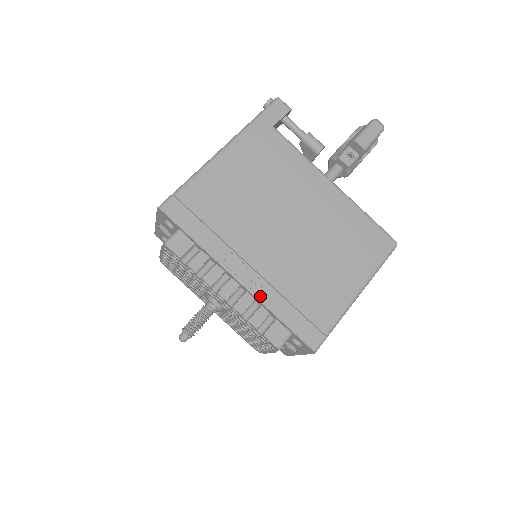
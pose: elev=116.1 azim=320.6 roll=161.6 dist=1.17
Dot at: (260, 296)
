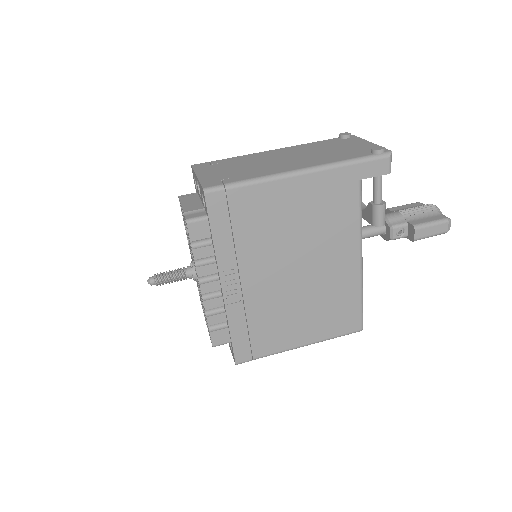
Dot at: (229, 308)
